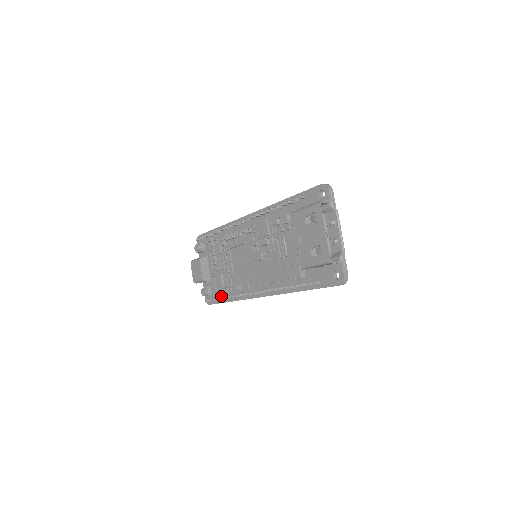
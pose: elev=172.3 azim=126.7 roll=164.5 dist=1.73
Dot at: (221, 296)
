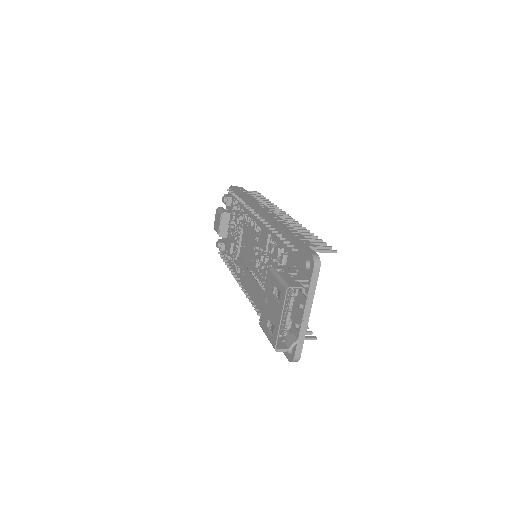
Dot at: (228, 260)
